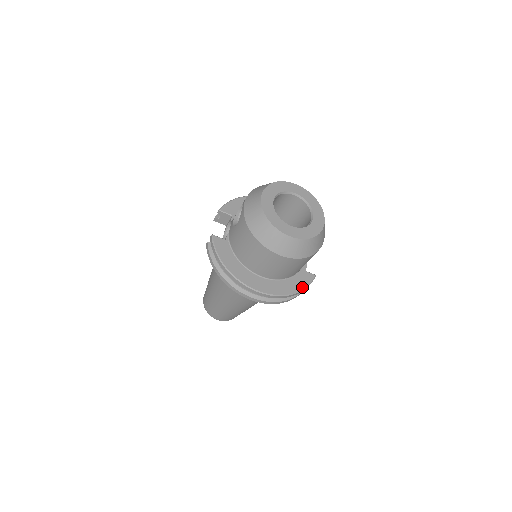
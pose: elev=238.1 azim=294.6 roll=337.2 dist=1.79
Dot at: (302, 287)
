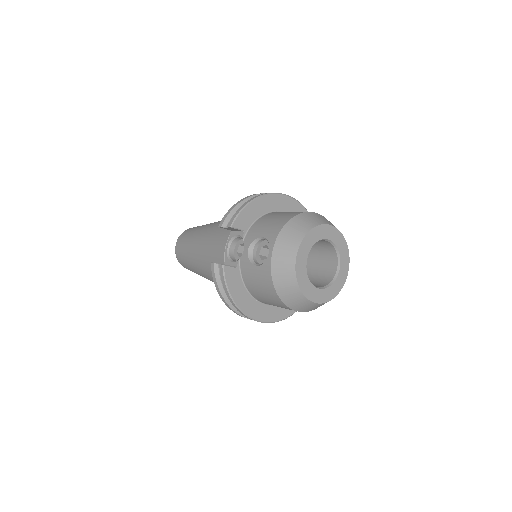
Dot at: occluded
